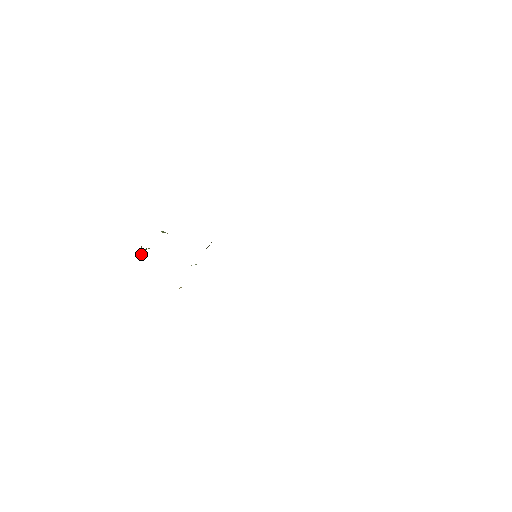
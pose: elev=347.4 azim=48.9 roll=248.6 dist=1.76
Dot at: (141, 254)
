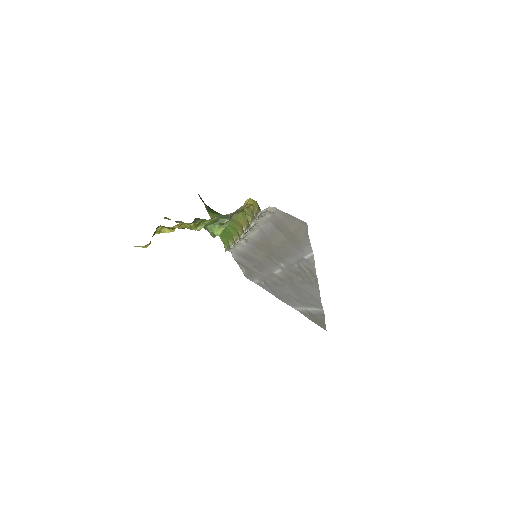
Dot at: (152, 236)
